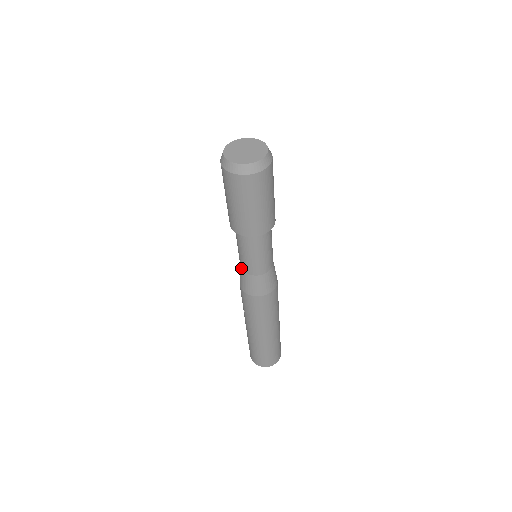
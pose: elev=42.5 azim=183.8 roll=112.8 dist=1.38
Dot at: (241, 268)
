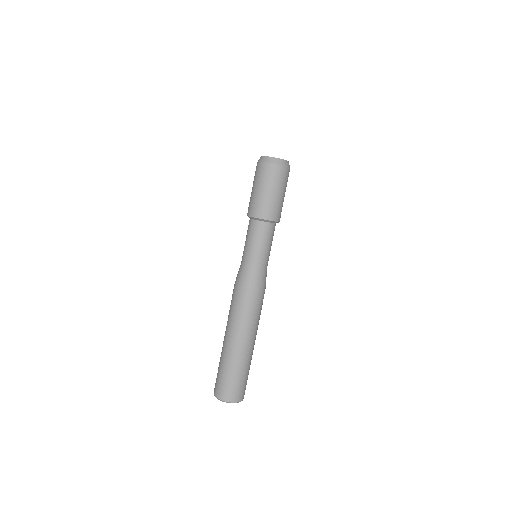
Dot at: (242, 261)
